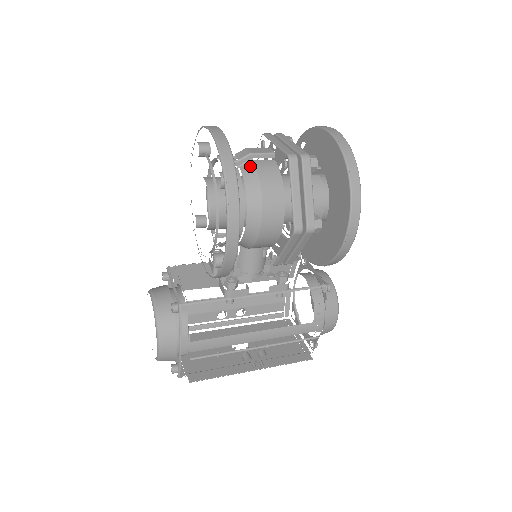
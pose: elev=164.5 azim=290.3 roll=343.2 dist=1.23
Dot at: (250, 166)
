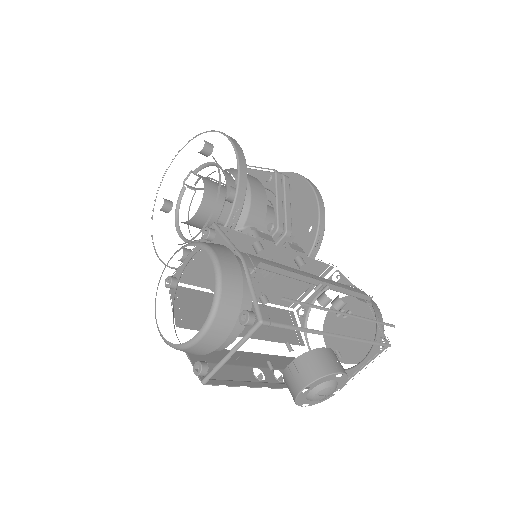
Dot at: occluded
